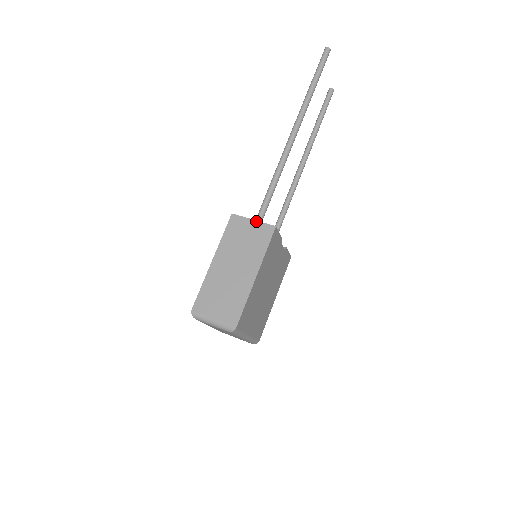
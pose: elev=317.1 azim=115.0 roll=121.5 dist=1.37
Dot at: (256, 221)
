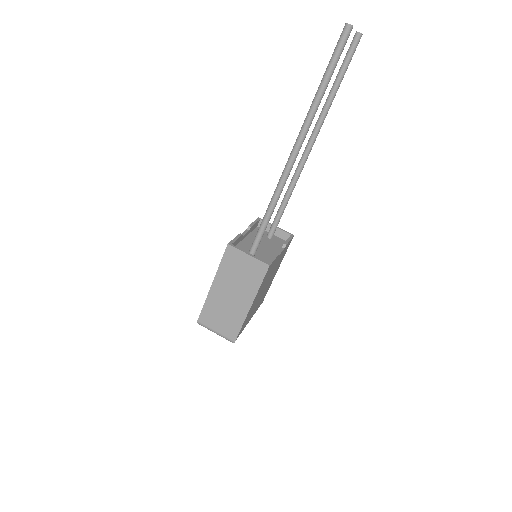
Dot at: (251, 257)
